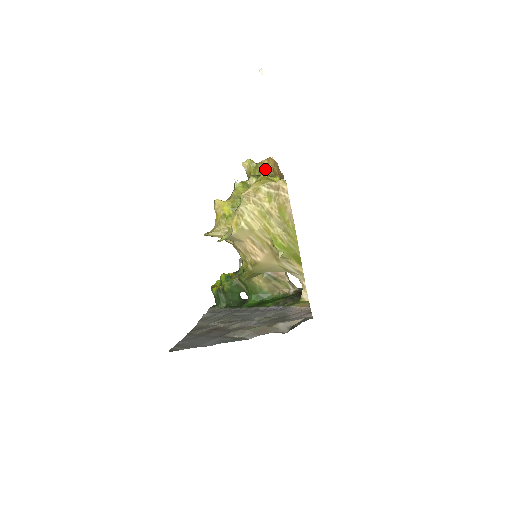
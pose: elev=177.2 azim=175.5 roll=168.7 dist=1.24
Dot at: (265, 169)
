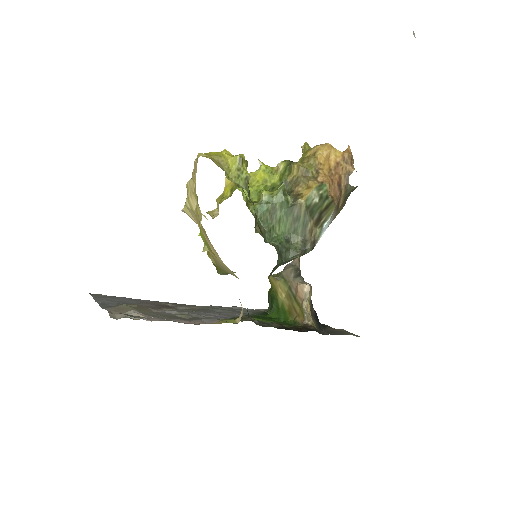
Dot at: (308, 156)
